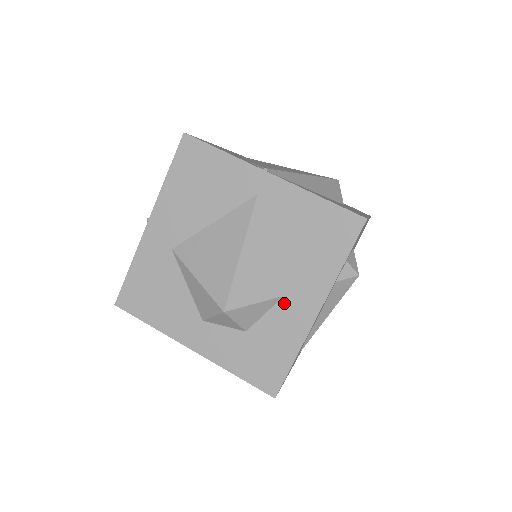
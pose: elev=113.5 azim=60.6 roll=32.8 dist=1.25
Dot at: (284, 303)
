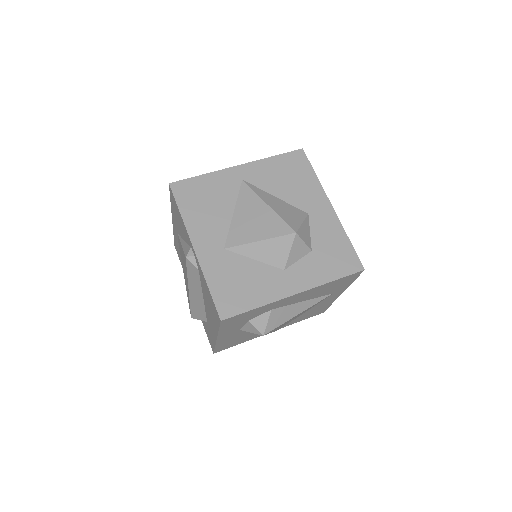
Dot at: (312, 217)
